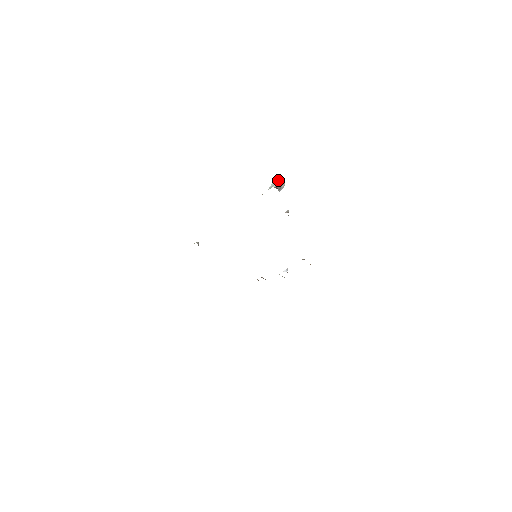
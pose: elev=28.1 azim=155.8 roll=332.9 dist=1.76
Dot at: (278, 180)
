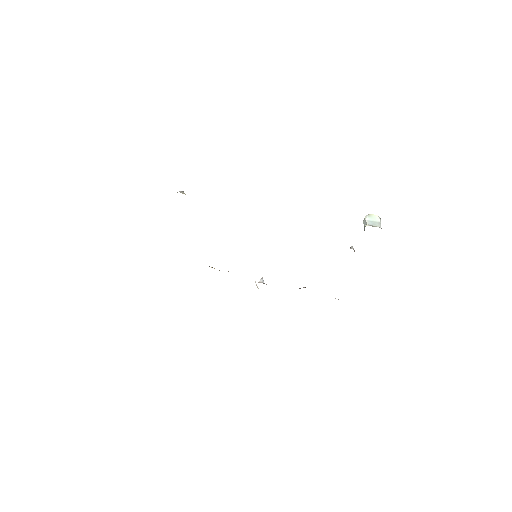
Dot at: (380, 219)
